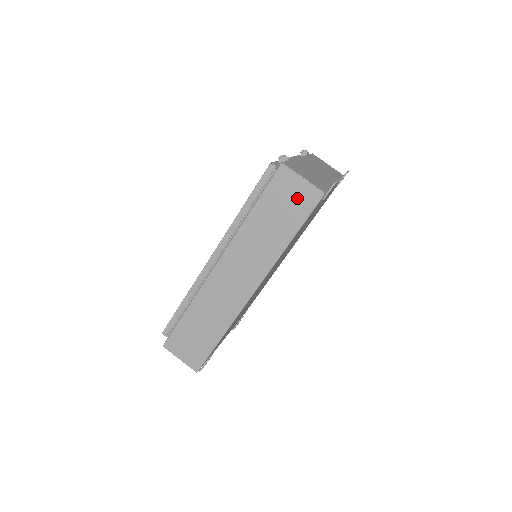
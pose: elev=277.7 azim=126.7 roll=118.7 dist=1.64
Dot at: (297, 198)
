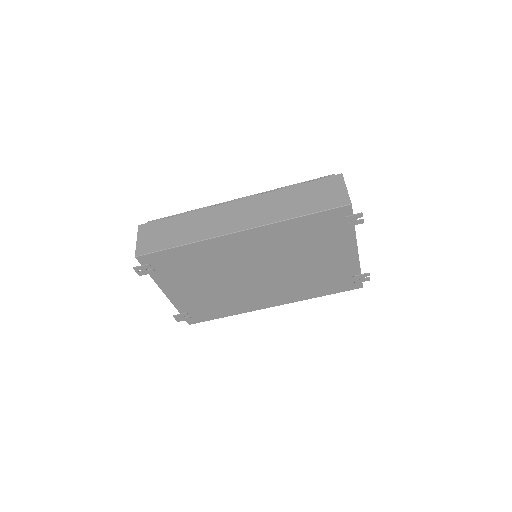
Dot at: (331, 196)
